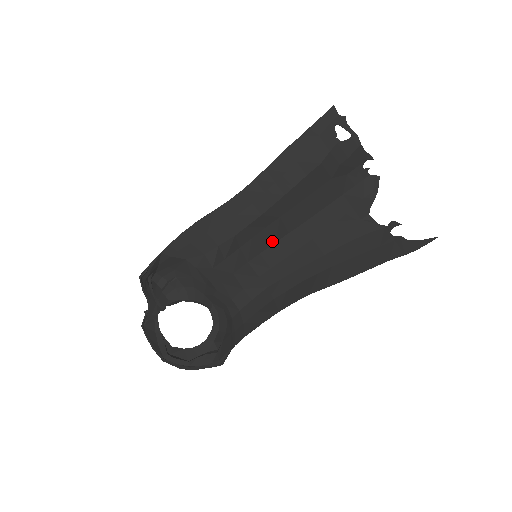
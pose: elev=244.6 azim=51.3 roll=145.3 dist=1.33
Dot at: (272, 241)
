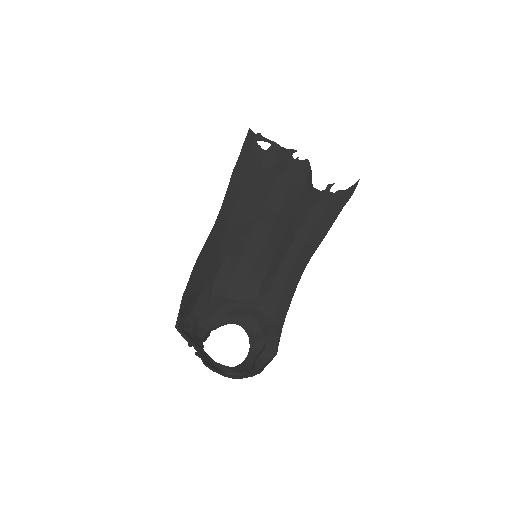
Dot at: (265, 237)
